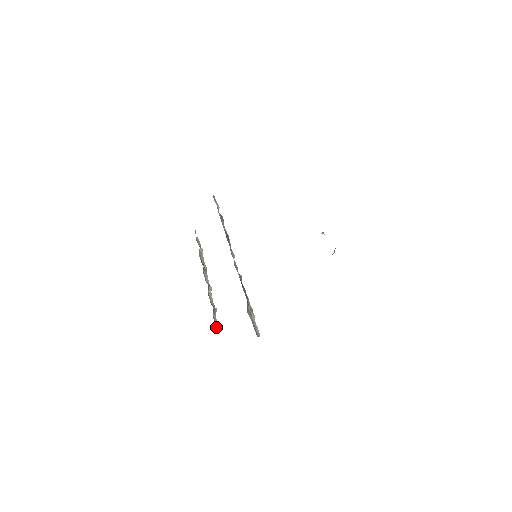
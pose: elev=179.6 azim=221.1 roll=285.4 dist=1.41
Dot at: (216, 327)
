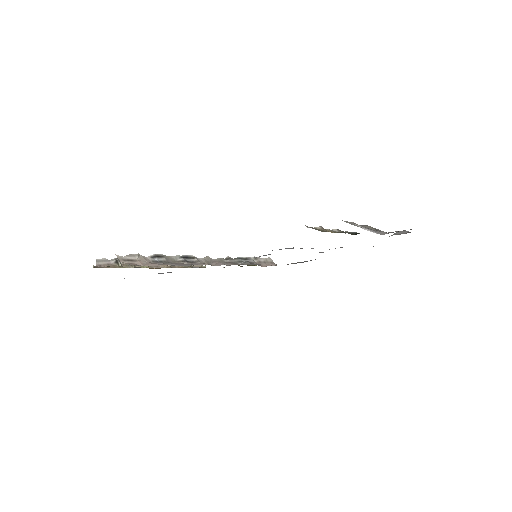
Dot at: occluded
